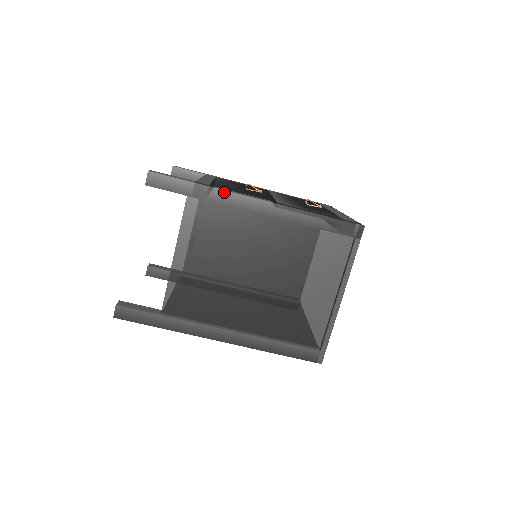
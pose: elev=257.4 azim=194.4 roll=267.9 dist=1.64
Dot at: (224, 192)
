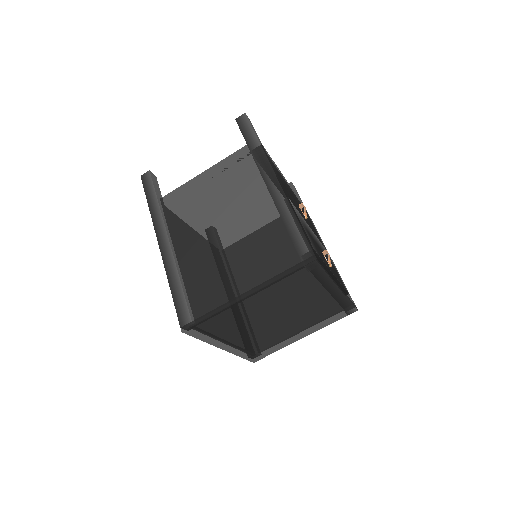
Dot at: (265, 156)
